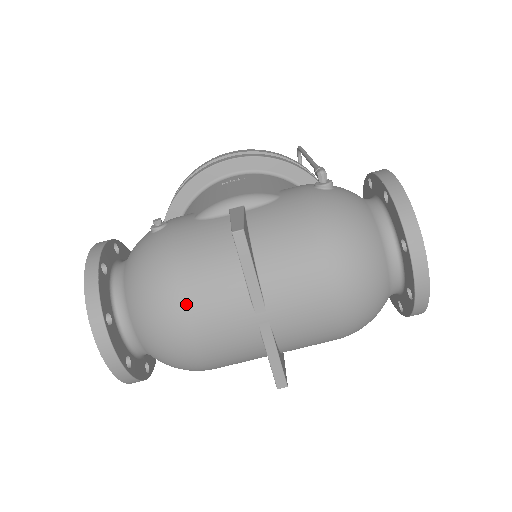
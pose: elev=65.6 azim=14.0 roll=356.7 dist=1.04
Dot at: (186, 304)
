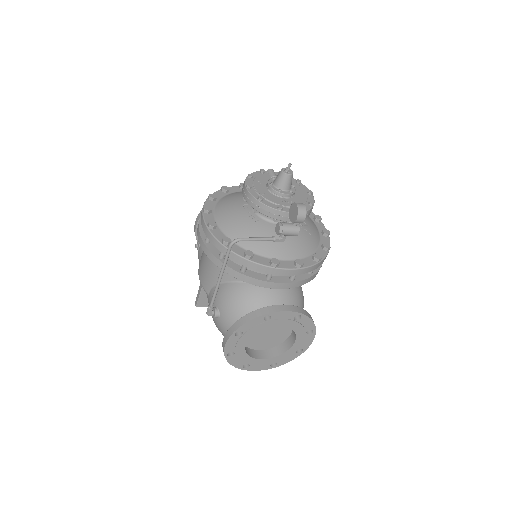
Dot at: occluded
